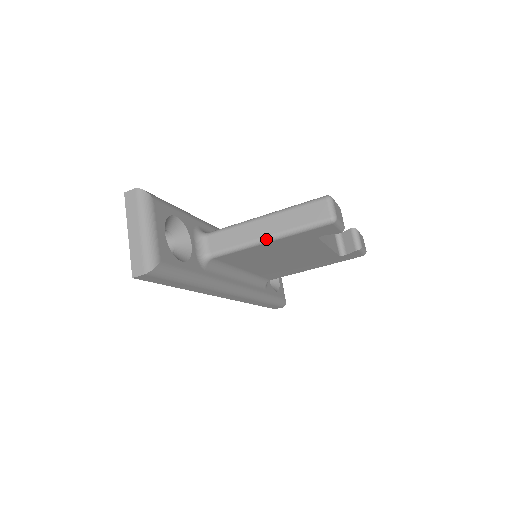
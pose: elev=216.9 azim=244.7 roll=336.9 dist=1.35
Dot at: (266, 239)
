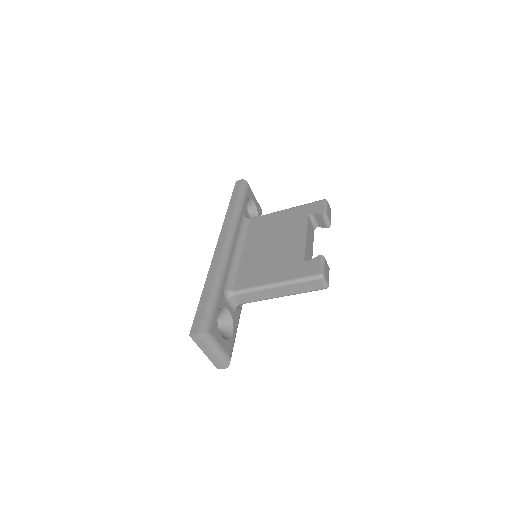
Dot at: occluded
